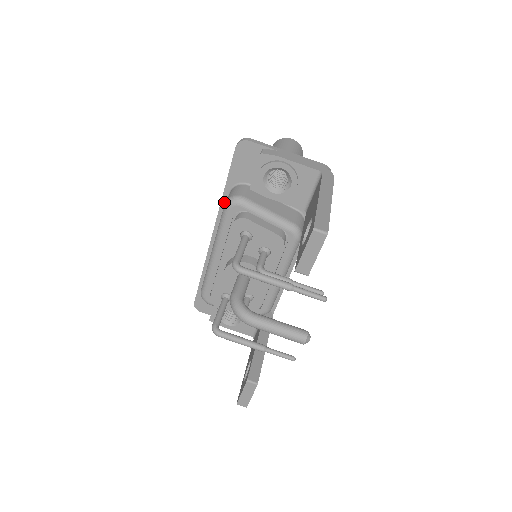
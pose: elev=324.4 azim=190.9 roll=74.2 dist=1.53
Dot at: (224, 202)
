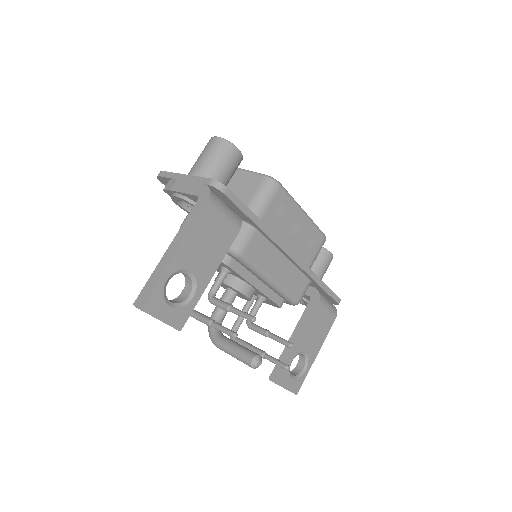
Dot at: occluded
